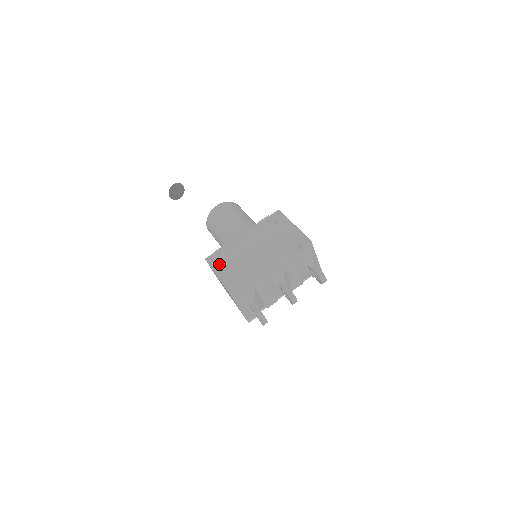
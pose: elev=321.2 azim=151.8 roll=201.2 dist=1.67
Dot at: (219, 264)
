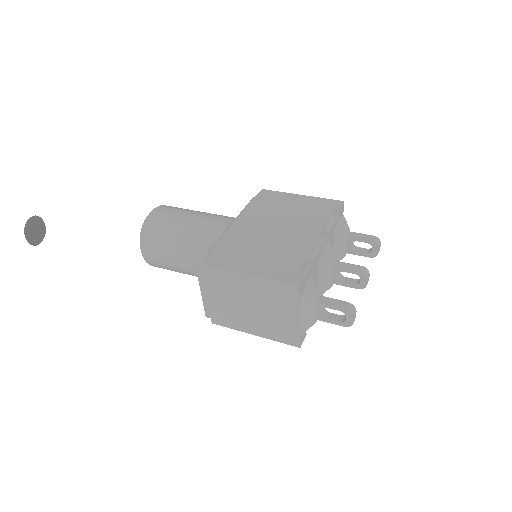
Dot at: (234, 260)
